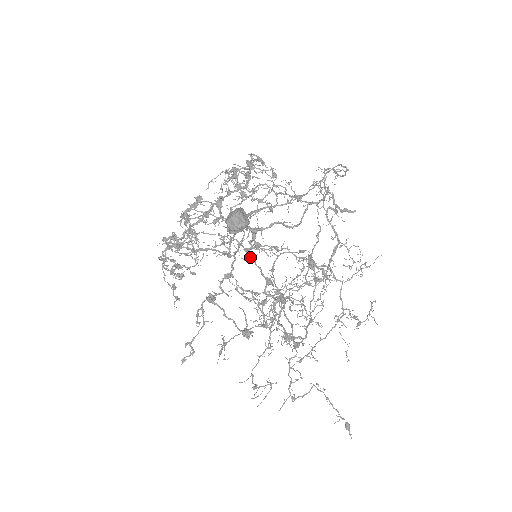
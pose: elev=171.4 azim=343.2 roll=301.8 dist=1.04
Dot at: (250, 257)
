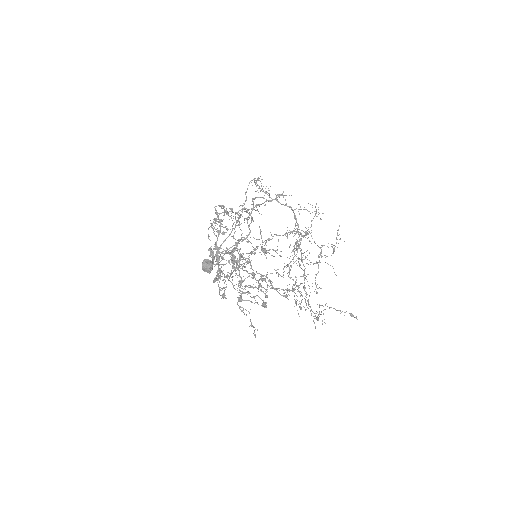
Dot at: occluded
